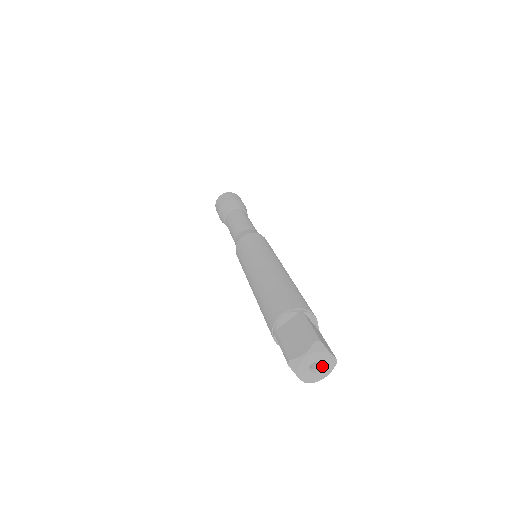
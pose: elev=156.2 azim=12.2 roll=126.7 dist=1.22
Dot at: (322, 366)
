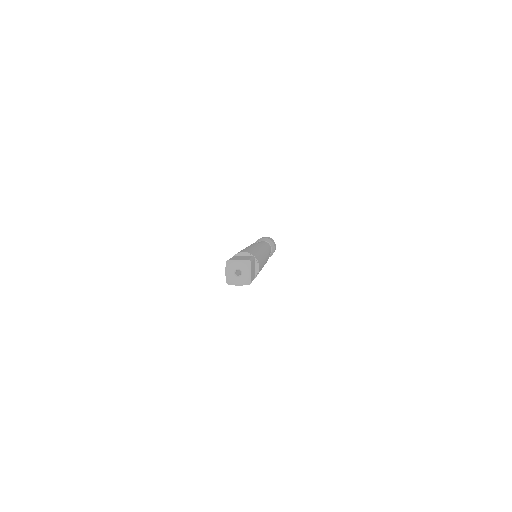
Dot at: (240, 269)
